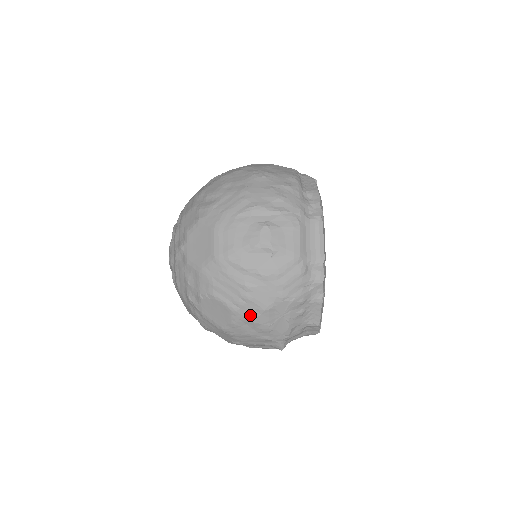
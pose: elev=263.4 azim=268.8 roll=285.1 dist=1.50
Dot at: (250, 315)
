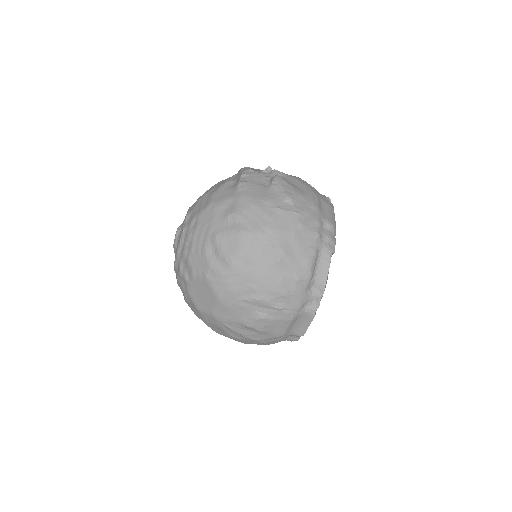
Dot at: occluded
